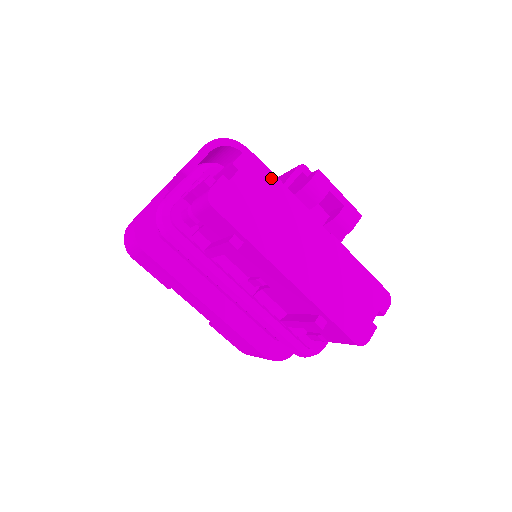
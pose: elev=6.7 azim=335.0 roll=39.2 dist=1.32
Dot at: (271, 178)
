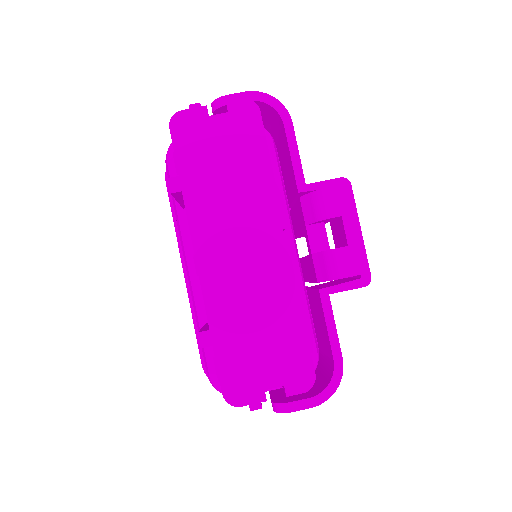
Dot at: (260, 144)
